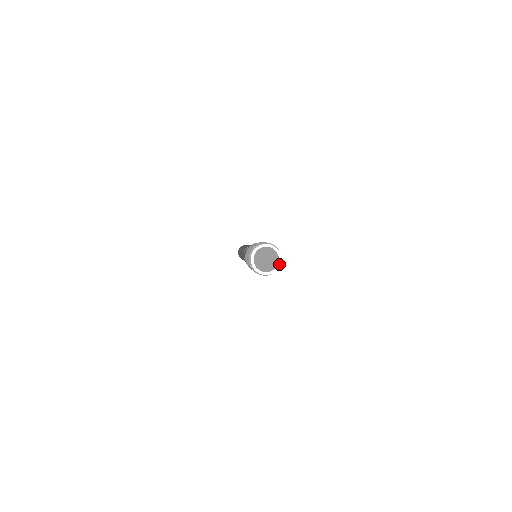
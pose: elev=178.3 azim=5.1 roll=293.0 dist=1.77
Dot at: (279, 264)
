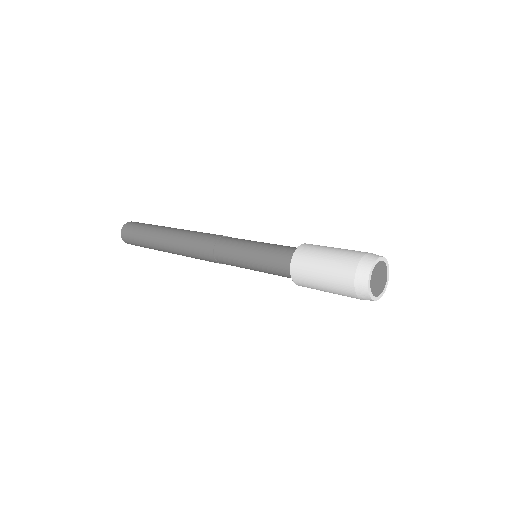
Dot at: (385, 289)
